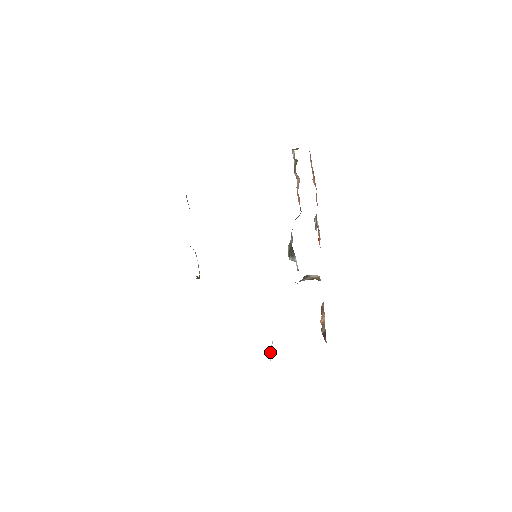
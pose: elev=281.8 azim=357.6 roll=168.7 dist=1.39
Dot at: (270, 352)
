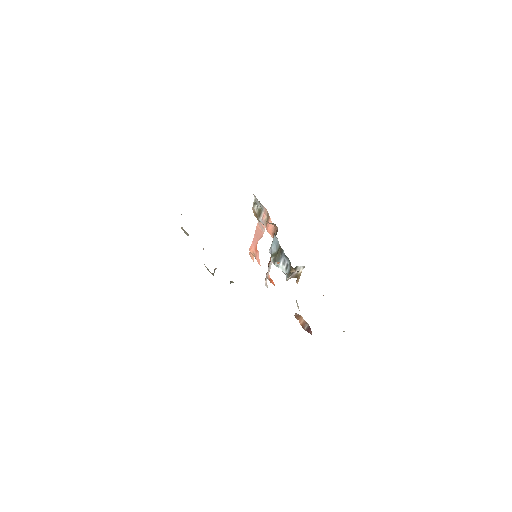
Dot at: (297, 305)
